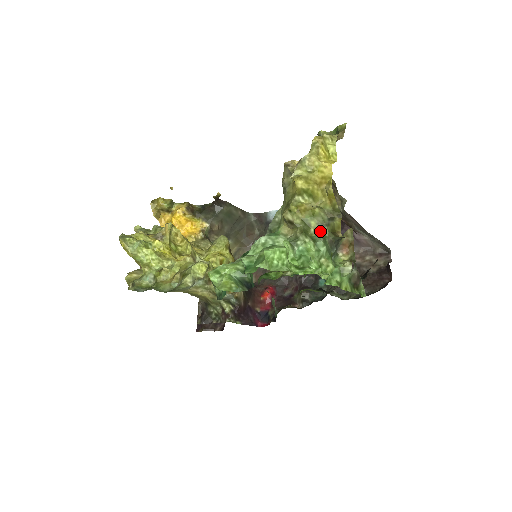
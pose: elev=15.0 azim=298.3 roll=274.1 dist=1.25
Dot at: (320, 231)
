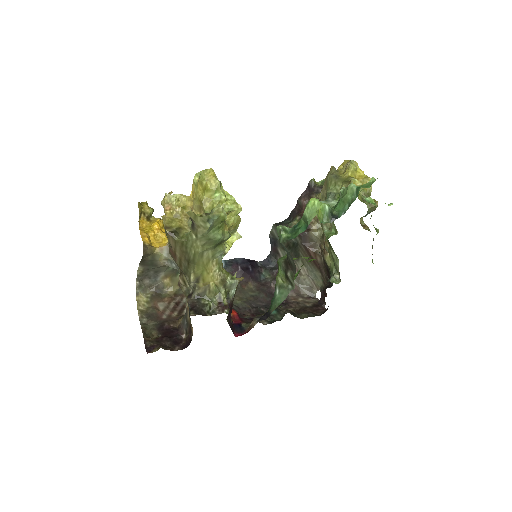
Dot at: (363, 202)
